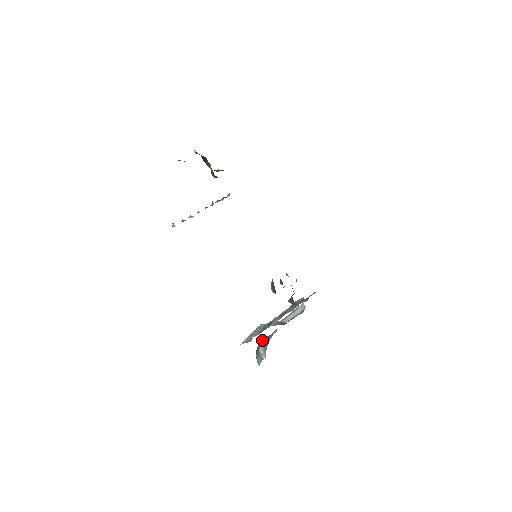
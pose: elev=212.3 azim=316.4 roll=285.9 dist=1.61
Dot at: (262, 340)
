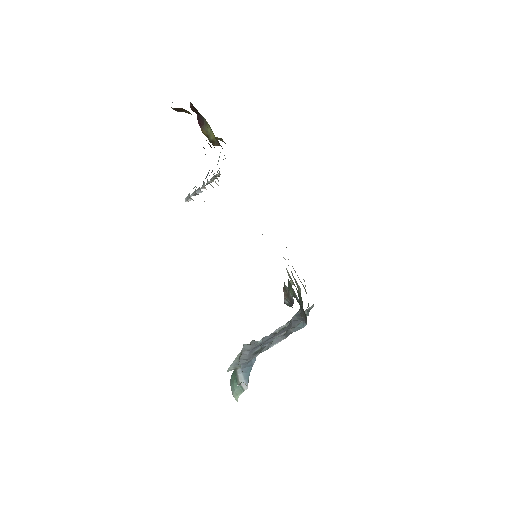
Dot at: occluded
